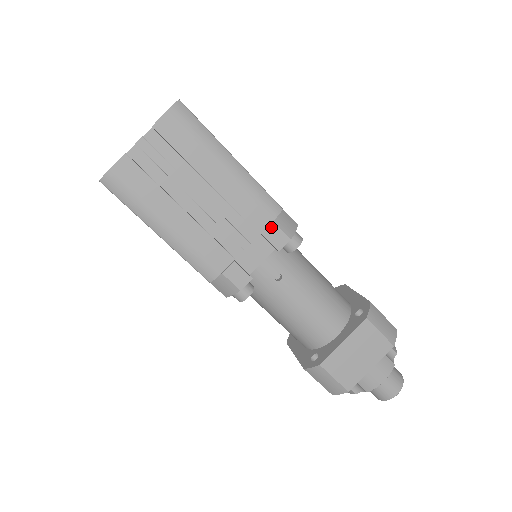
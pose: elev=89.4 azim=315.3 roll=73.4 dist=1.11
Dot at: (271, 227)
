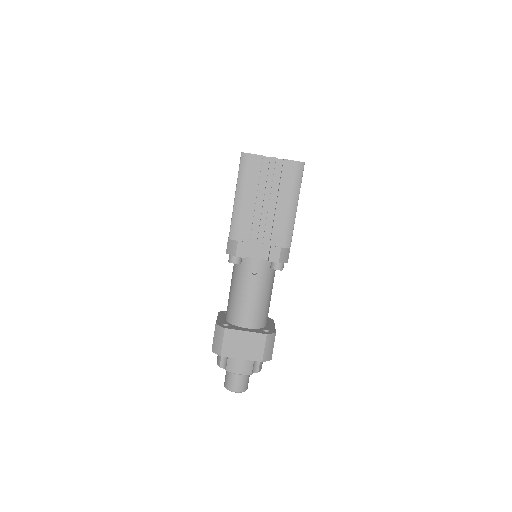
Dot at: (278, 248)
